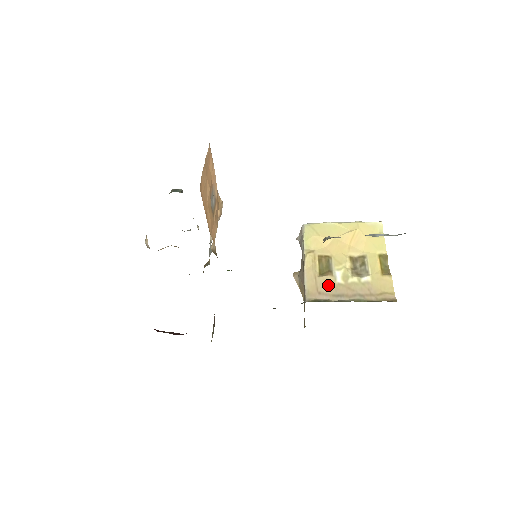
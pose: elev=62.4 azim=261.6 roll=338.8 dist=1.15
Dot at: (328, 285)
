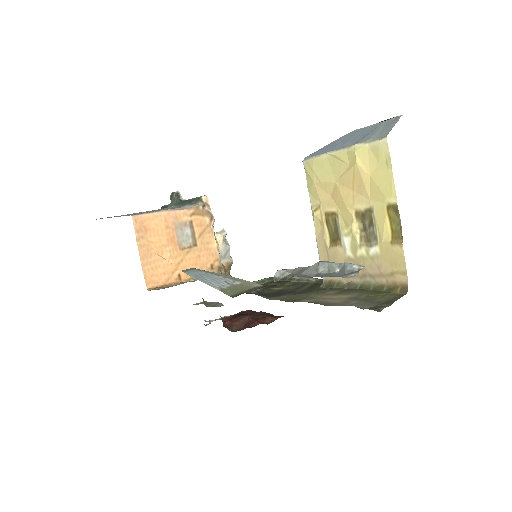
Dot at: (339, 260)
